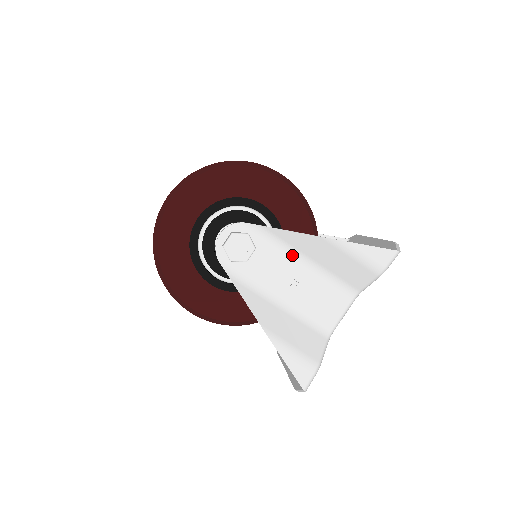
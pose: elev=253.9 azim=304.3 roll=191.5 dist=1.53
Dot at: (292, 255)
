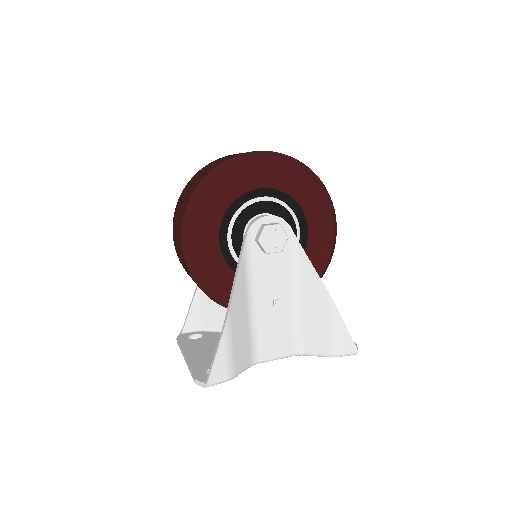
Dot at: (293, 282)
